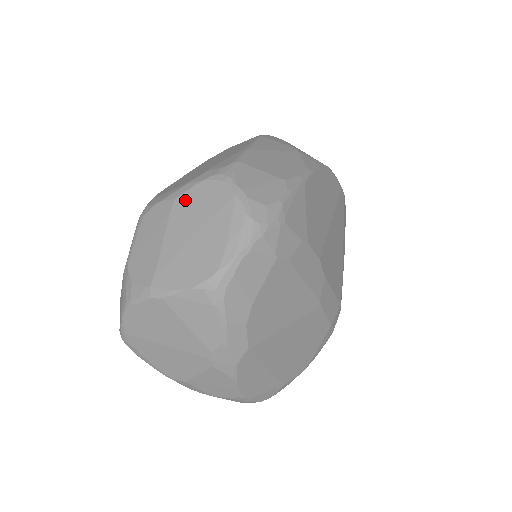
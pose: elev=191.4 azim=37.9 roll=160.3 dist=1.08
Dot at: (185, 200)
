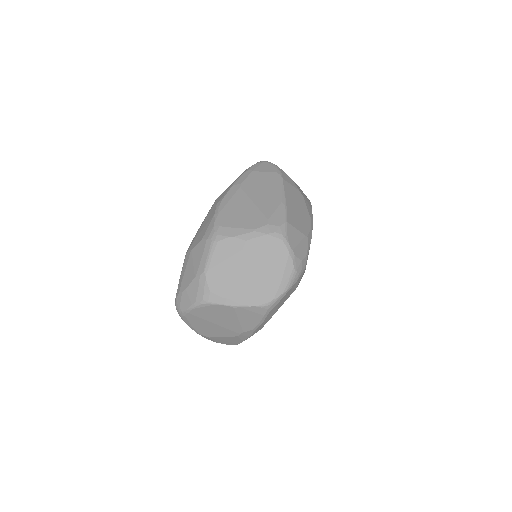
Dot at: (254, 245)
